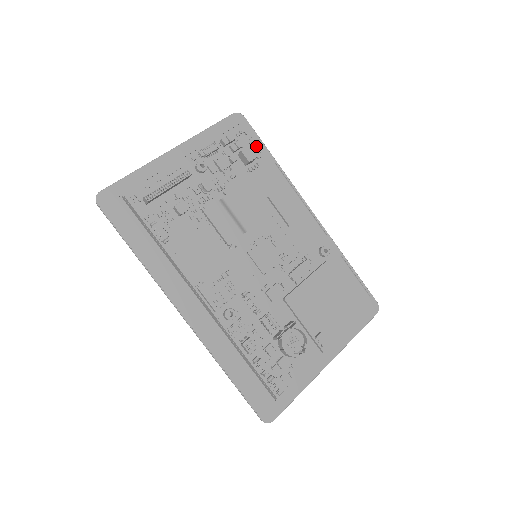
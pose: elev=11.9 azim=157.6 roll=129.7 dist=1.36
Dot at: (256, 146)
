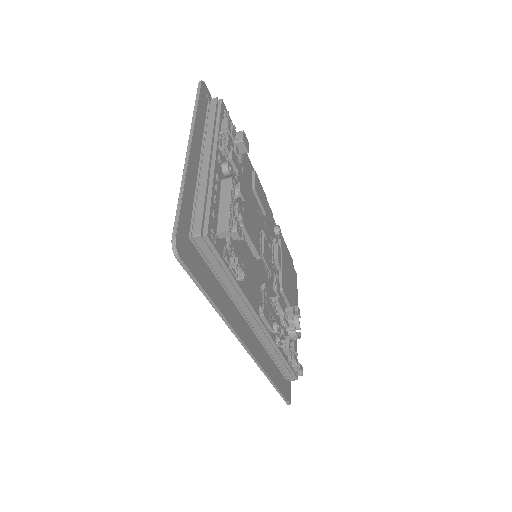
Dot at: (235, 128)
